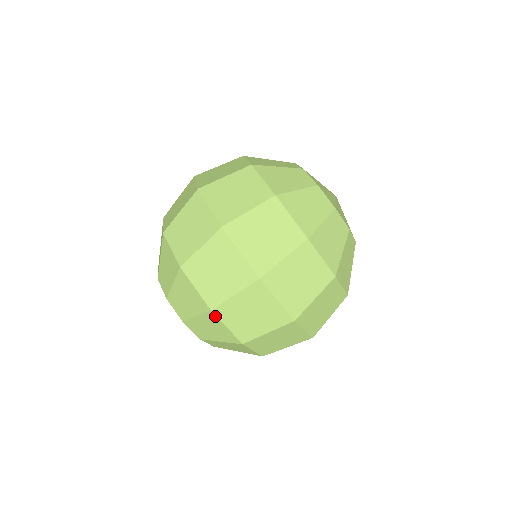
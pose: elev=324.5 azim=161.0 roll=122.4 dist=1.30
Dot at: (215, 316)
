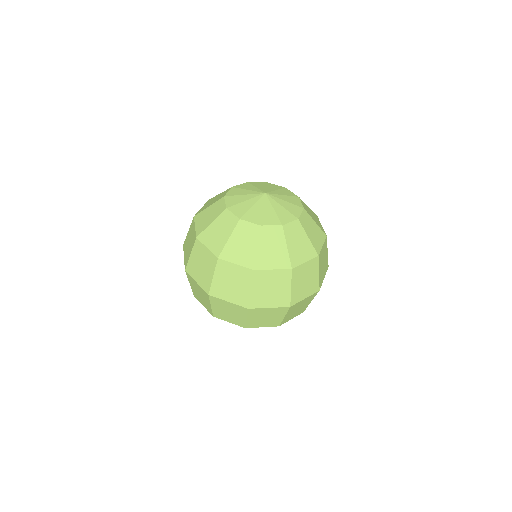
Dot at: occluded
